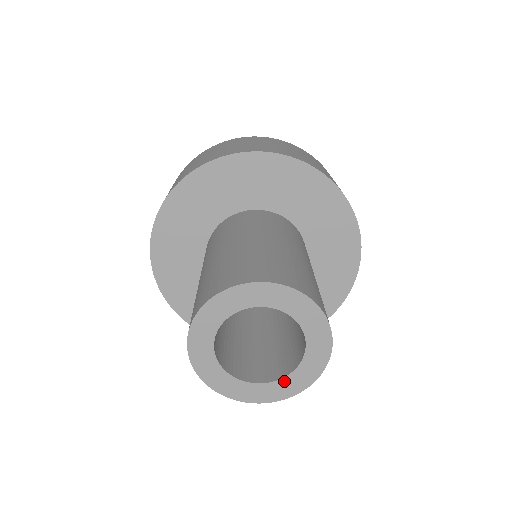
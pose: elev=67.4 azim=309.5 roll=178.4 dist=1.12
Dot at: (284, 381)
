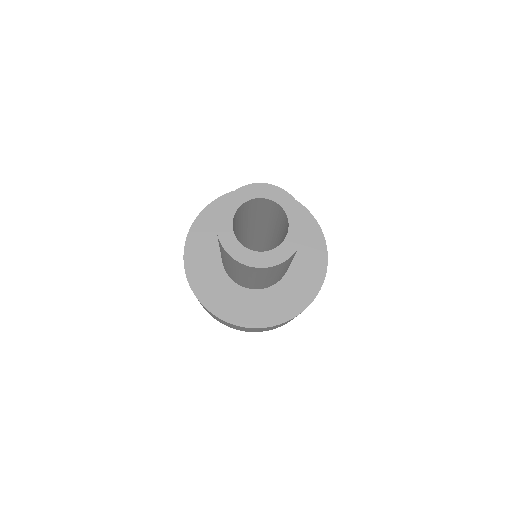
Dot at: (259, 254)
